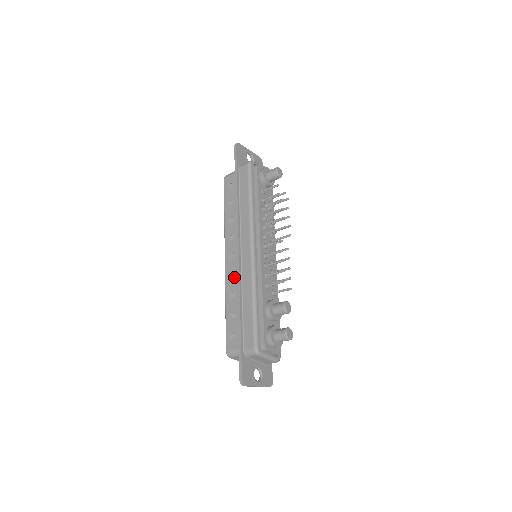
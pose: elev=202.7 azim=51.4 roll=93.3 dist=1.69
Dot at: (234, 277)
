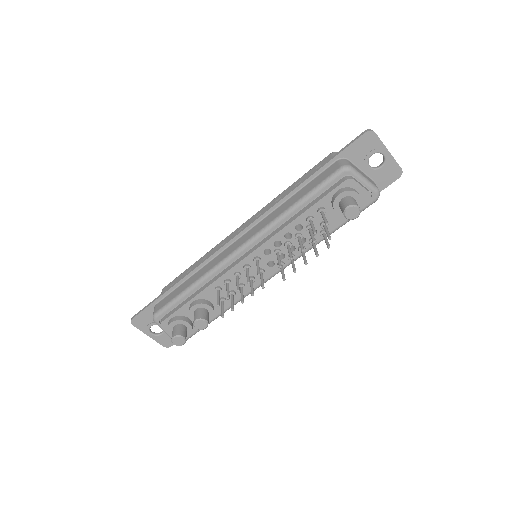
Dot at: occluded
